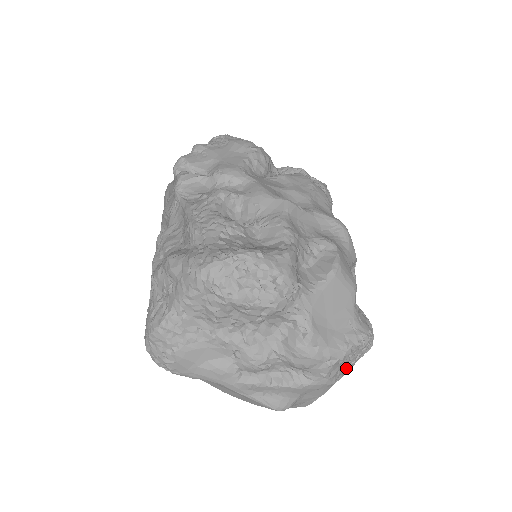
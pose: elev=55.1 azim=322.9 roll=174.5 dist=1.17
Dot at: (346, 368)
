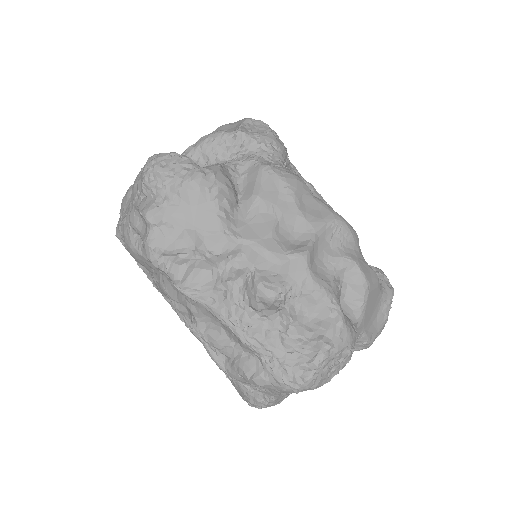
Dot at: occluded
